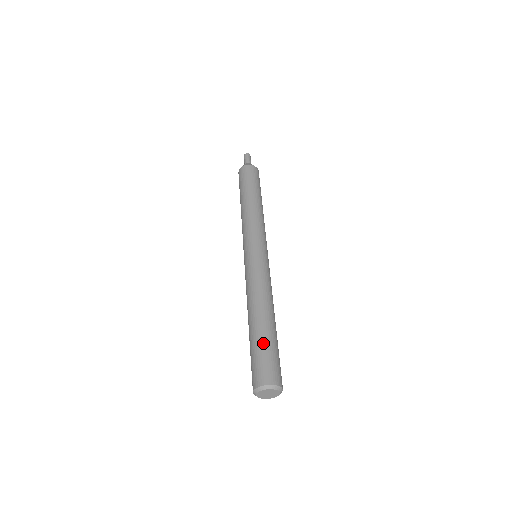
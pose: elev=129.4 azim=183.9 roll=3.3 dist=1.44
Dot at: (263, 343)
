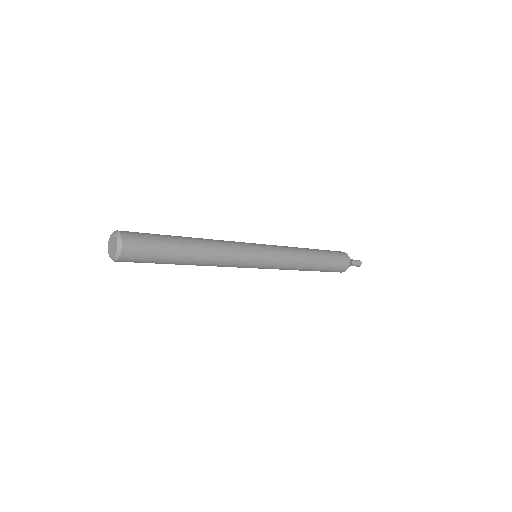
Dot at: (159, 234)
